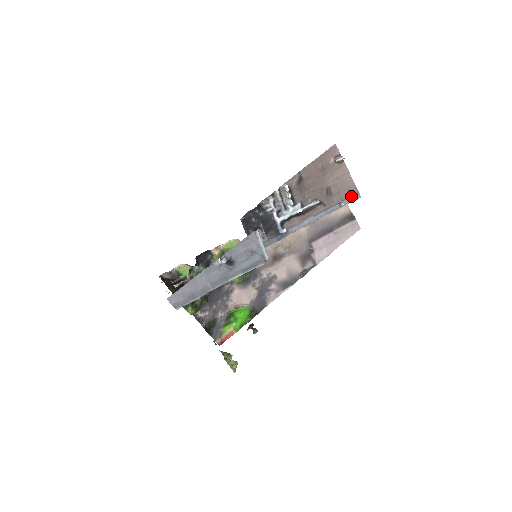
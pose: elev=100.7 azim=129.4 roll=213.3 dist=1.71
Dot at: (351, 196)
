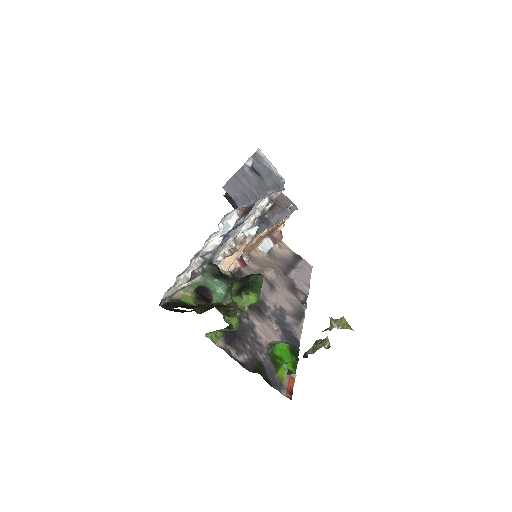
Dot at: (291, 206)
